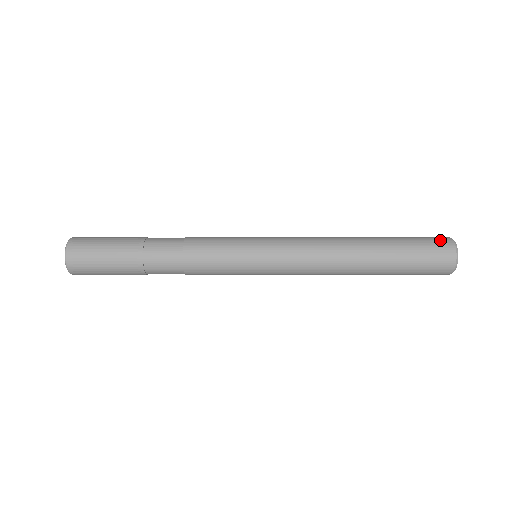
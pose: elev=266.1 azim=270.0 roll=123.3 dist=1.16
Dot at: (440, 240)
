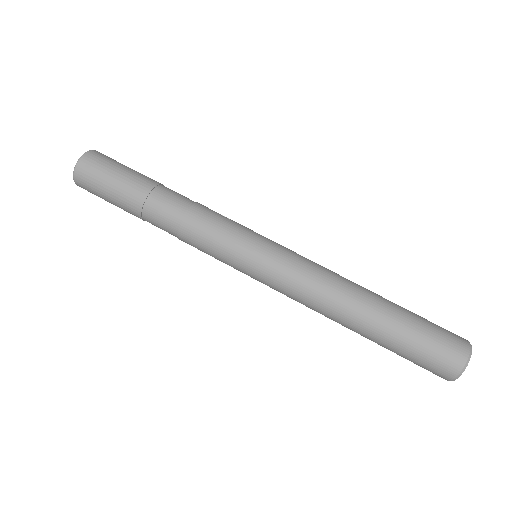
Dot at: (453, 351)
